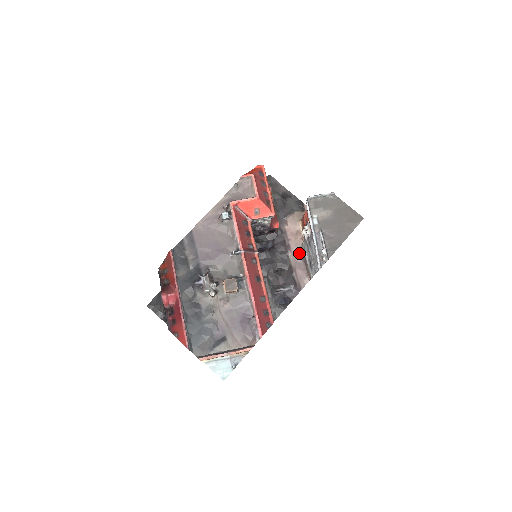
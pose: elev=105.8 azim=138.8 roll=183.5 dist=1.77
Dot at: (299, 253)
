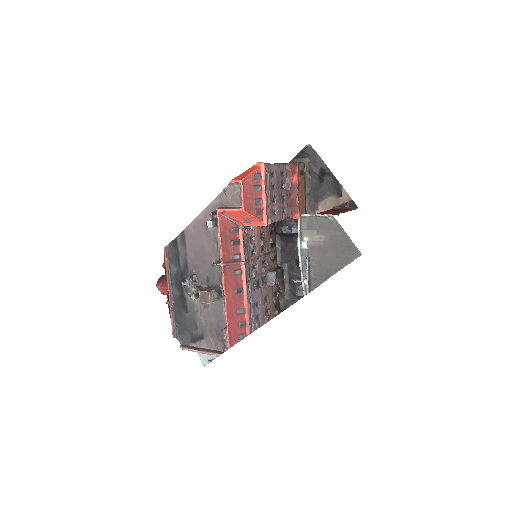
Dot at: occluded
